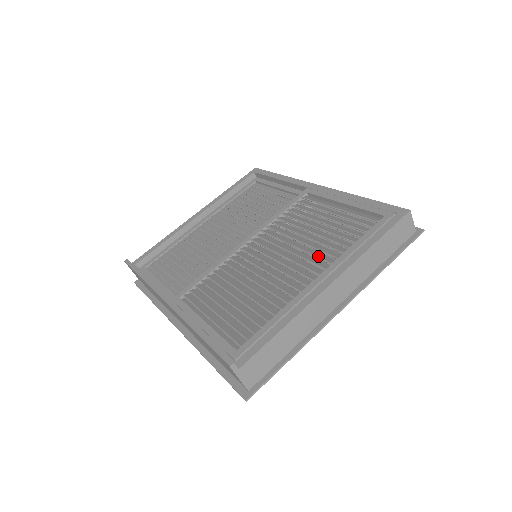
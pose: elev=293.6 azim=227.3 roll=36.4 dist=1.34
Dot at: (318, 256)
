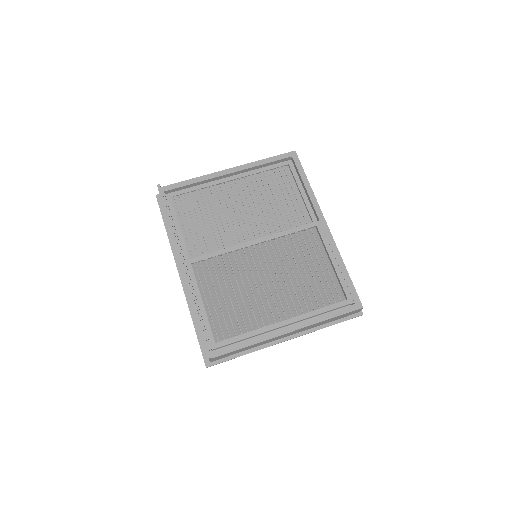
Dot at: (293, 301)
